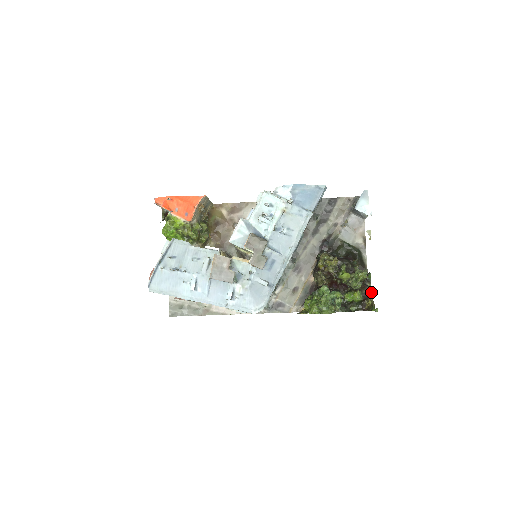
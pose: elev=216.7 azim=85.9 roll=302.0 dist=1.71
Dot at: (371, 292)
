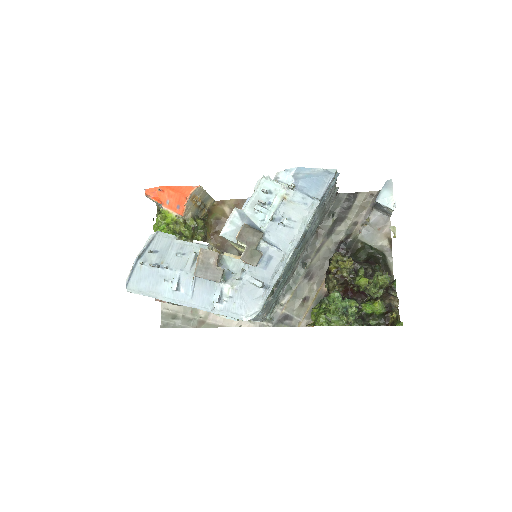
Dot at: (396, 302)
